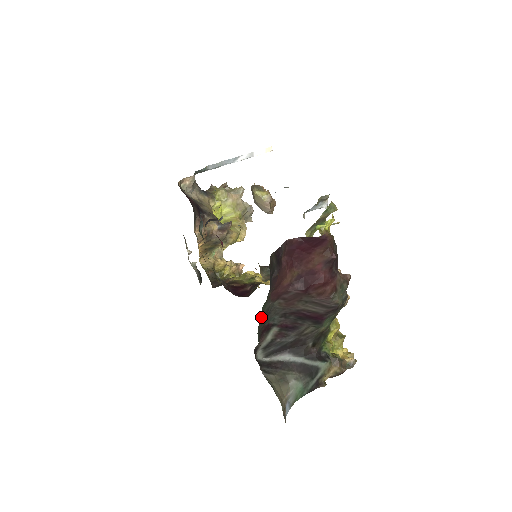
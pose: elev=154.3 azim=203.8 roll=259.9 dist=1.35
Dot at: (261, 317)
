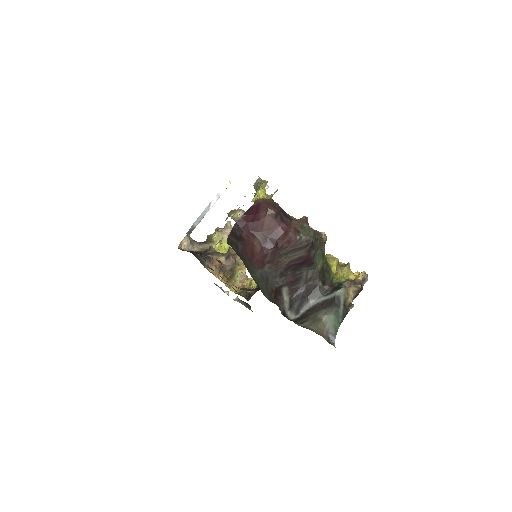
Dot at: (256, 282)
